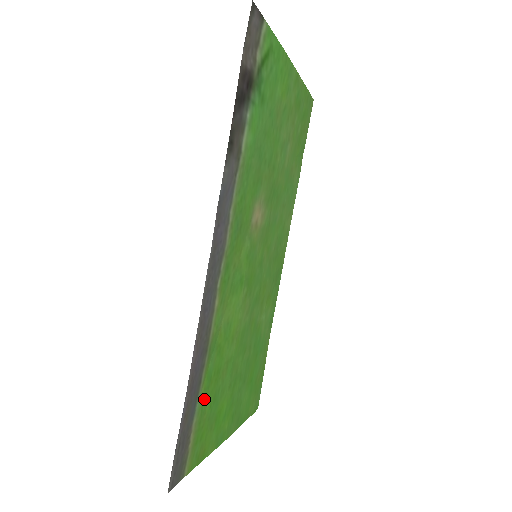
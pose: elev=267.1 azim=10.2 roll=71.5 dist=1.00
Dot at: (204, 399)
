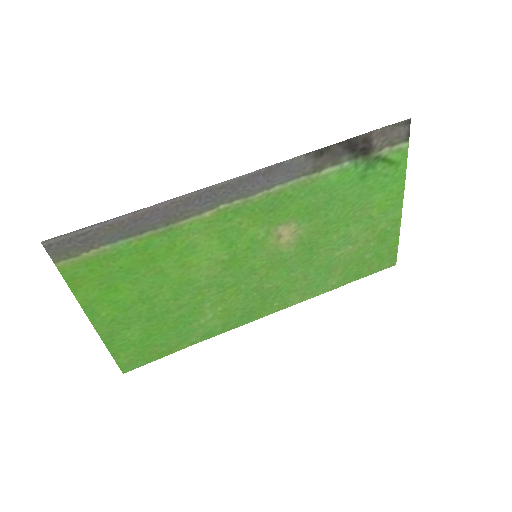
Dot at: (127, 251)
